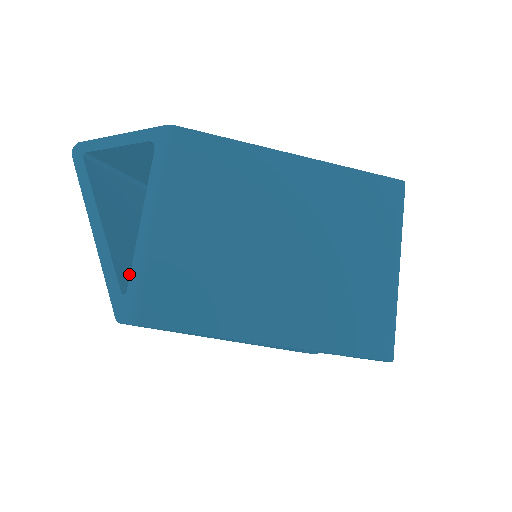
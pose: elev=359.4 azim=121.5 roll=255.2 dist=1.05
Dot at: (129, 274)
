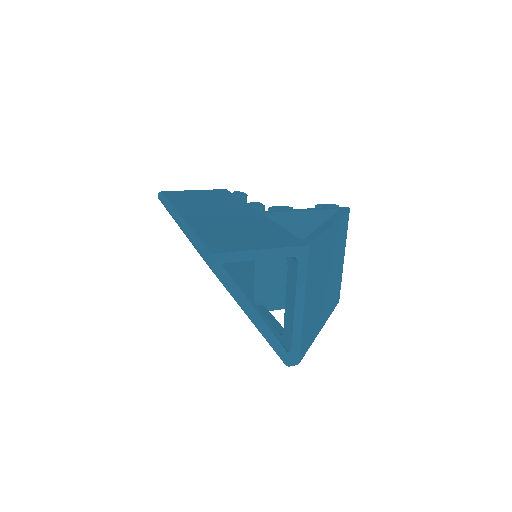
Dot at: occluded
